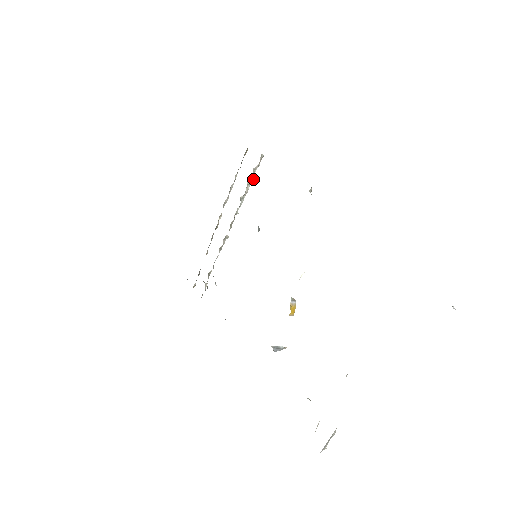
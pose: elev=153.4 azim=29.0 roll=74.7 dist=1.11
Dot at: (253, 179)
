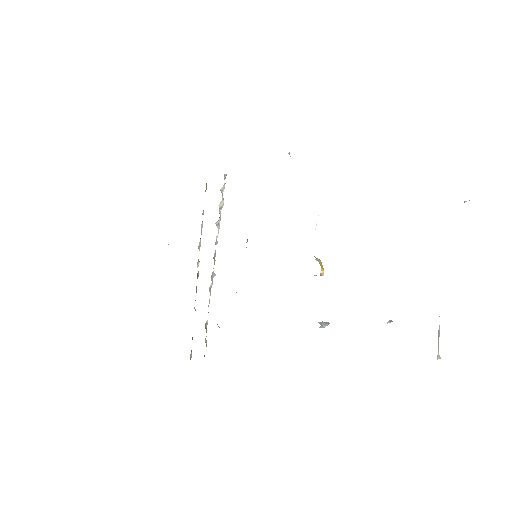
Dot at: (223, 201)
